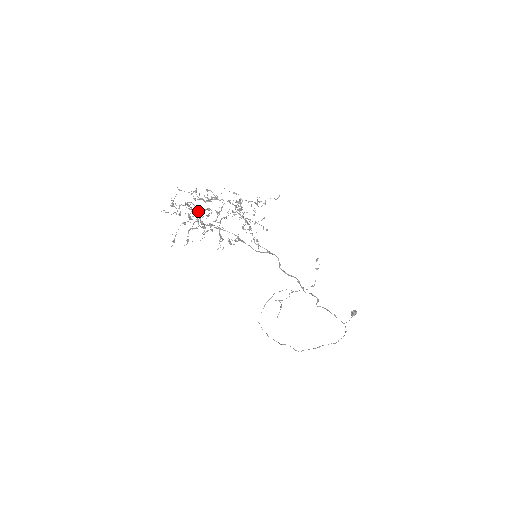
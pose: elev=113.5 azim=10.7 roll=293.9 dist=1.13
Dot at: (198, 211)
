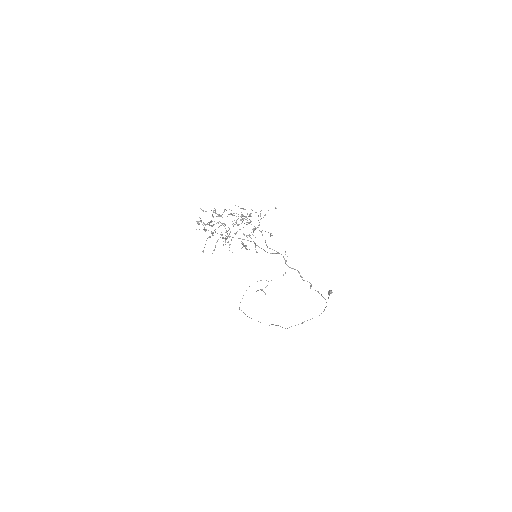
Dot at: occluded
